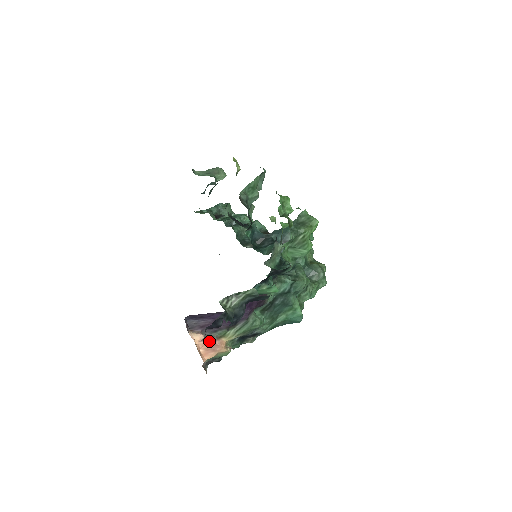
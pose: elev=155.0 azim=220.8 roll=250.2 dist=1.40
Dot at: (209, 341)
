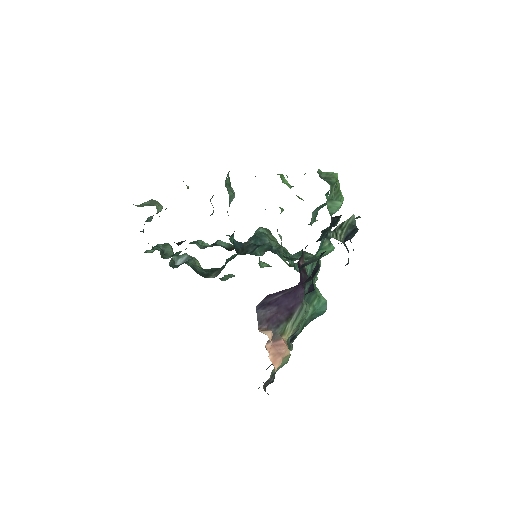
Dot at: (274, 342)
